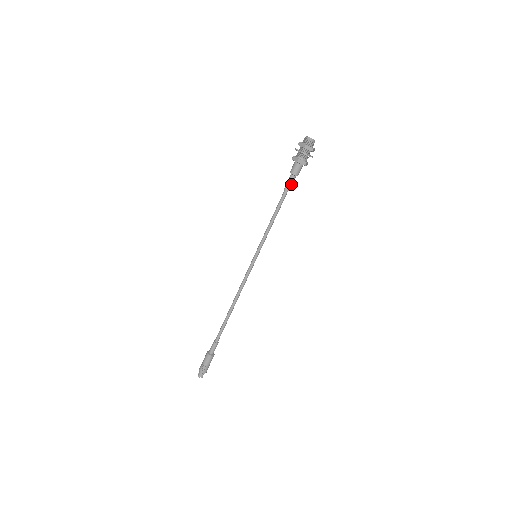
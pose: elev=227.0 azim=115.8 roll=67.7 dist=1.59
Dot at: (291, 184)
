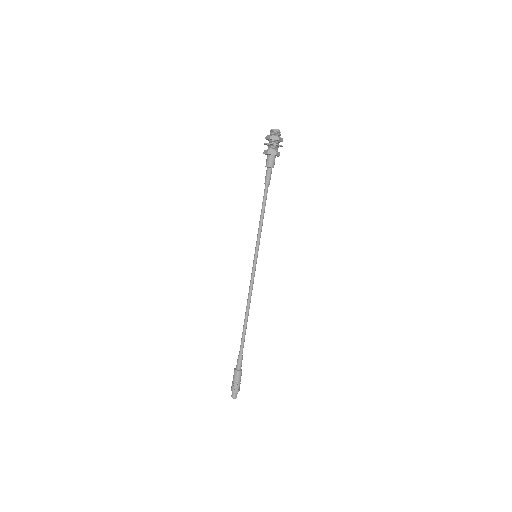
Dot at: (269, 177)
